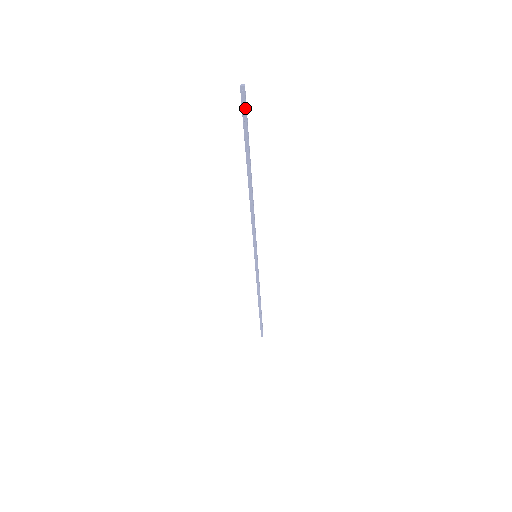
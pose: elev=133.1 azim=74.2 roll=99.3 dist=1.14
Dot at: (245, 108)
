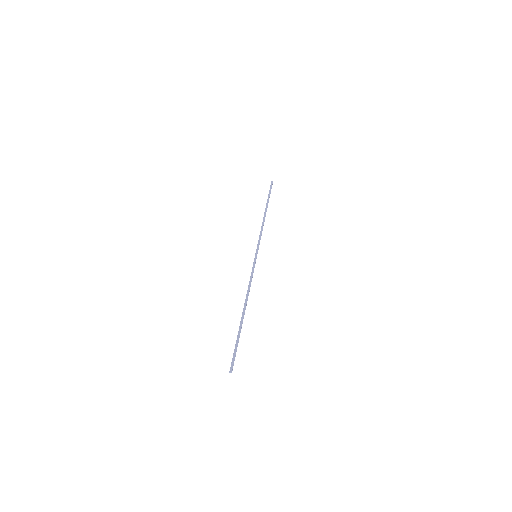
Dot at: (234, 360)
